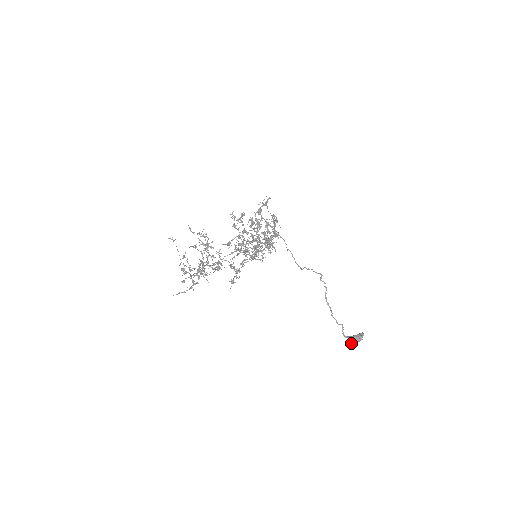
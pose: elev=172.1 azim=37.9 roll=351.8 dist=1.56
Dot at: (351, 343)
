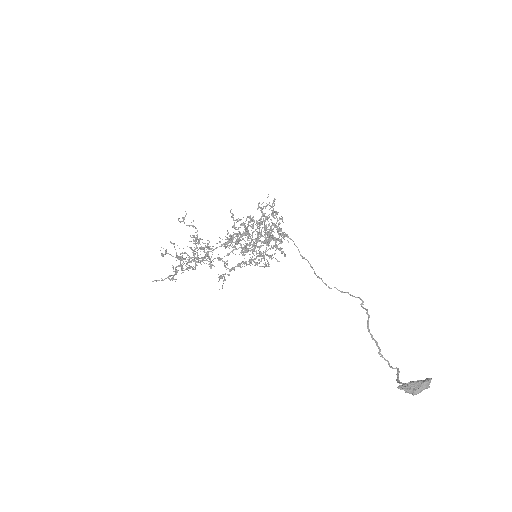
Dot at: (408, 390)
